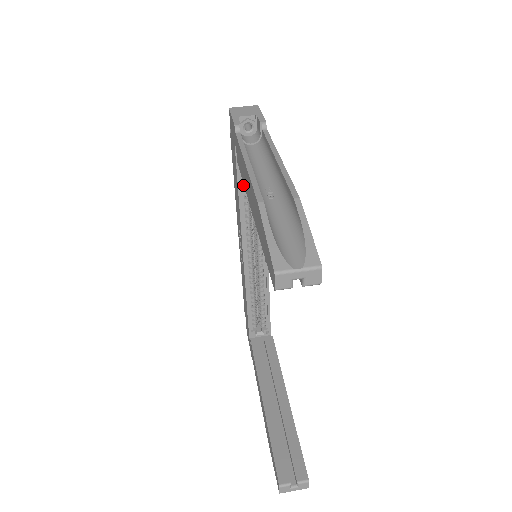
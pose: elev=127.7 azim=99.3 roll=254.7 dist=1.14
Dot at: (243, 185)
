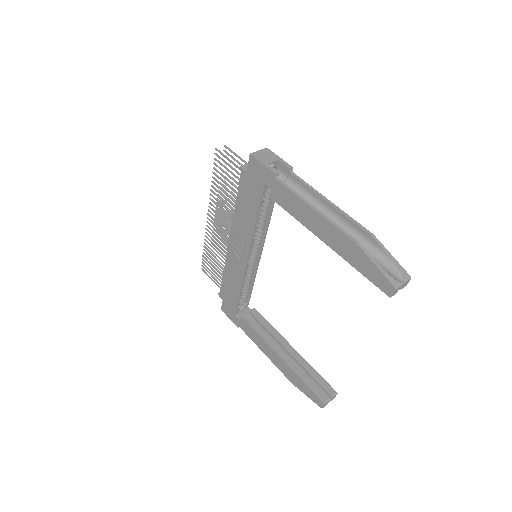
Dot at: (259, 209)
